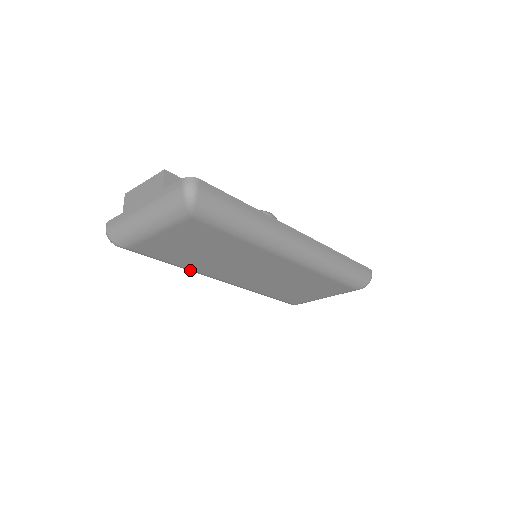
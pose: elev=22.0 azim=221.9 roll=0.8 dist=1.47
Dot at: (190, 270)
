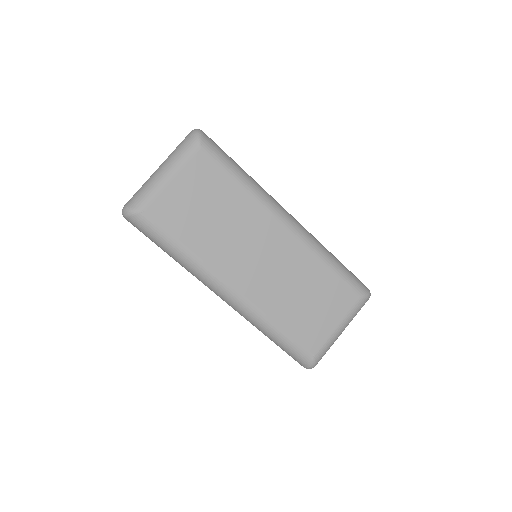
Dot at: (198, 262)
